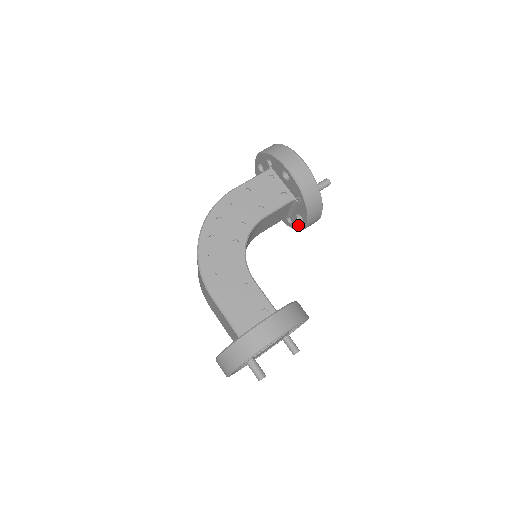
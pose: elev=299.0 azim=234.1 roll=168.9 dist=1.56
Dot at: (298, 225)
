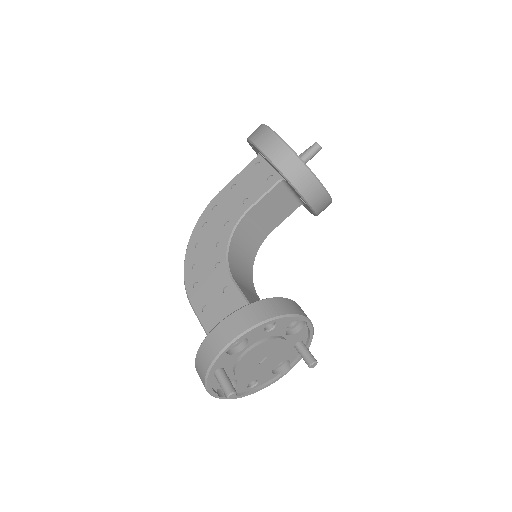
Dot at: (310, 209)
